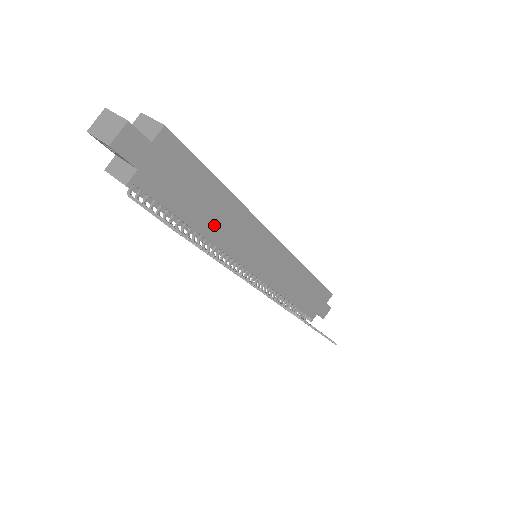
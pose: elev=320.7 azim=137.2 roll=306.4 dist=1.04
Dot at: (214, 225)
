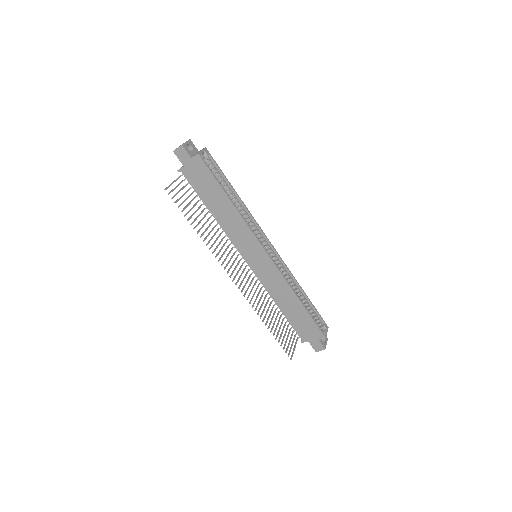
Dot at: (221, 215)
